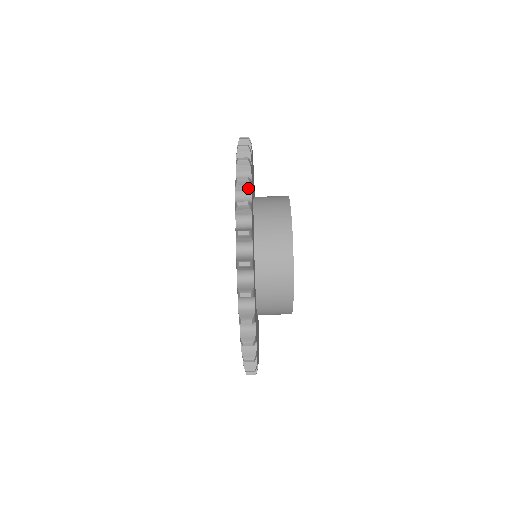
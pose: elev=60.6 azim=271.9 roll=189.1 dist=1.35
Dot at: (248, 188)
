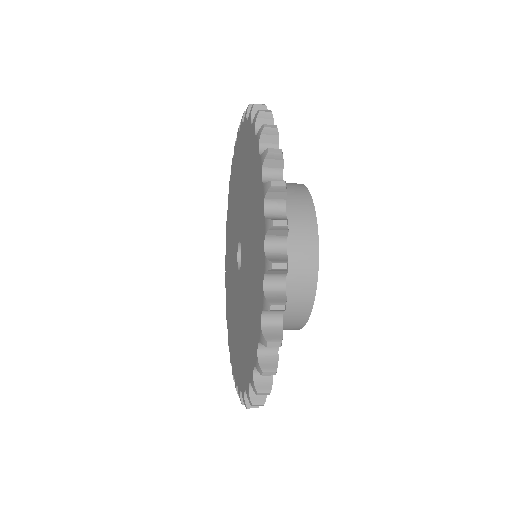
Dot at: (283, 272)
